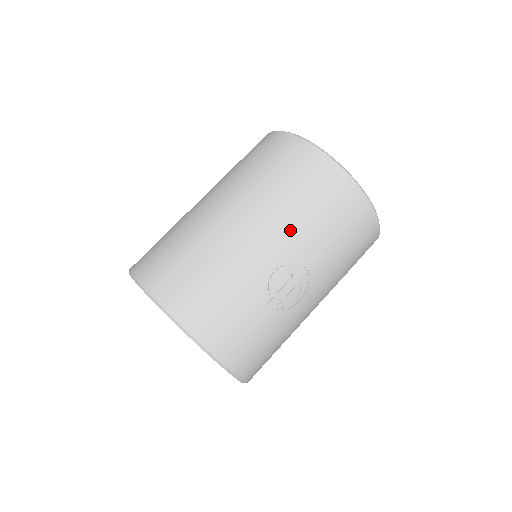
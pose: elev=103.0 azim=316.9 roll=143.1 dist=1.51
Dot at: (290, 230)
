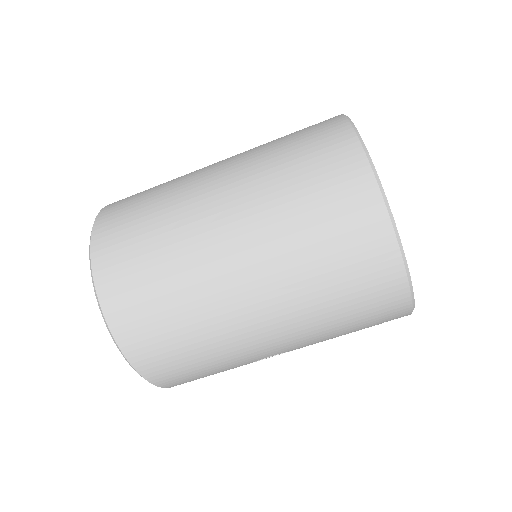
Dot at: (311, 341)
